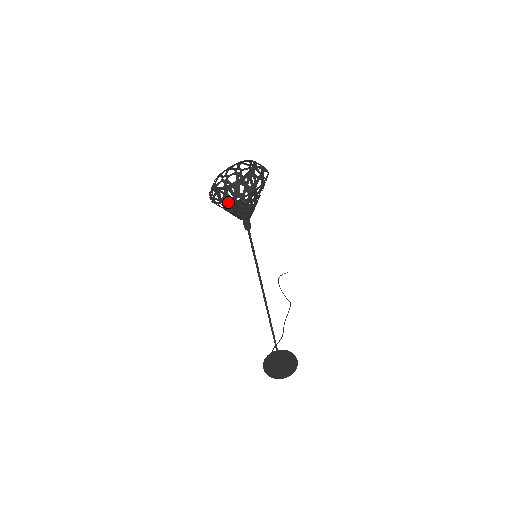
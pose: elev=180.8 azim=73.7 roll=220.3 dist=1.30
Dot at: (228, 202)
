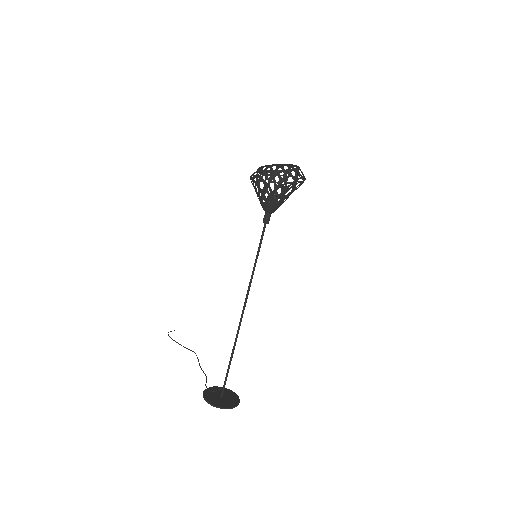
Dot at: (288, 182)
